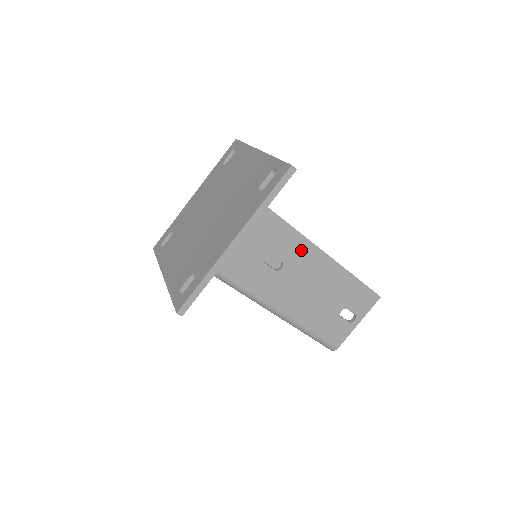
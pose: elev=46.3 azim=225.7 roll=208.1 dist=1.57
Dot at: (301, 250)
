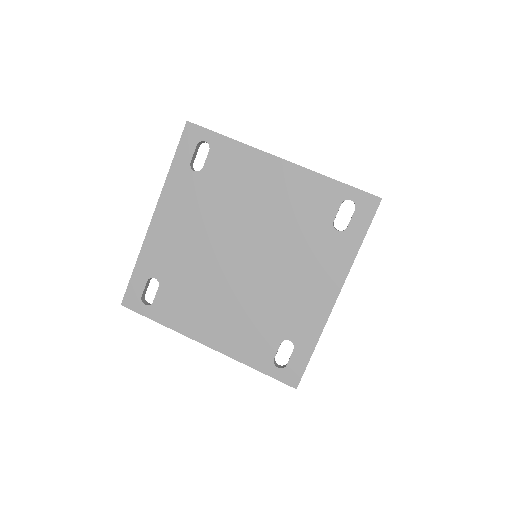
Dot at: occluded
